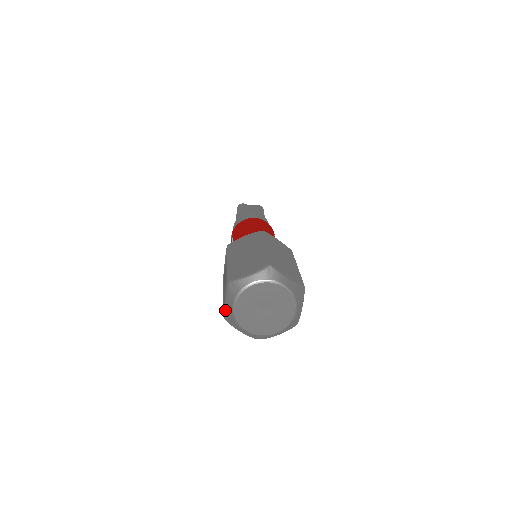
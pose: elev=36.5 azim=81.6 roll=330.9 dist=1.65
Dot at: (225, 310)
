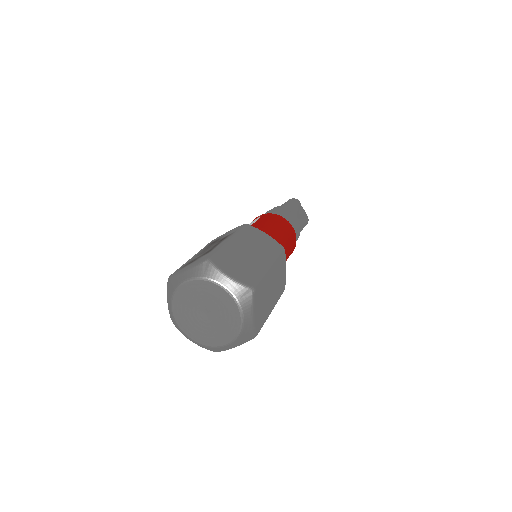
Dot at: (177, 274)
